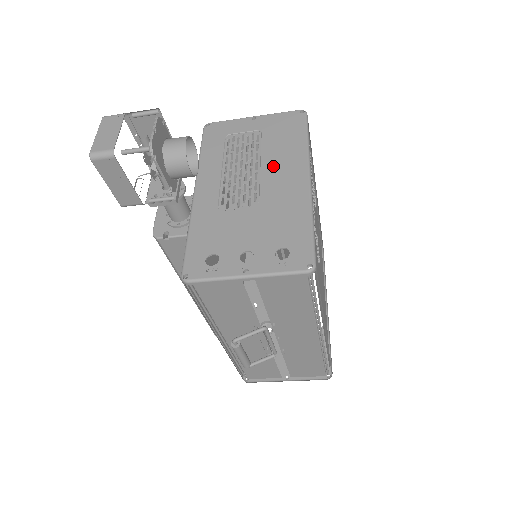
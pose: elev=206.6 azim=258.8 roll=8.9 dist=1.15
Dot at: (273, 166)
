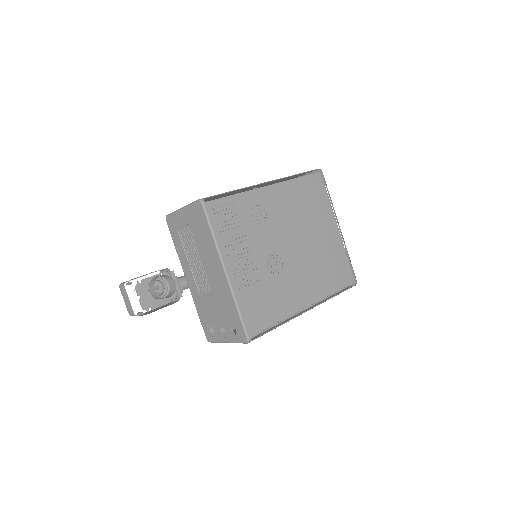
Dot at: (207, 261)
